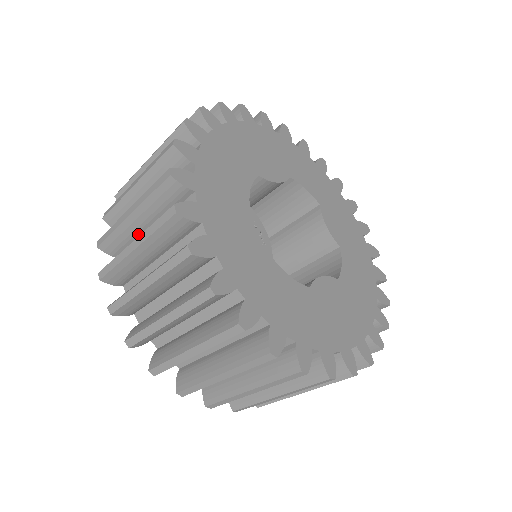
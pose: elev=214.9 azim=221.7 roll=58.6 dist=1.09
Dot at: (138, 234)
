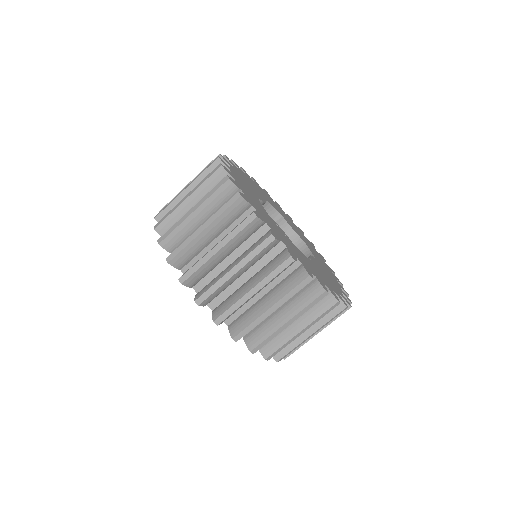
Dot at: (204, 245)
